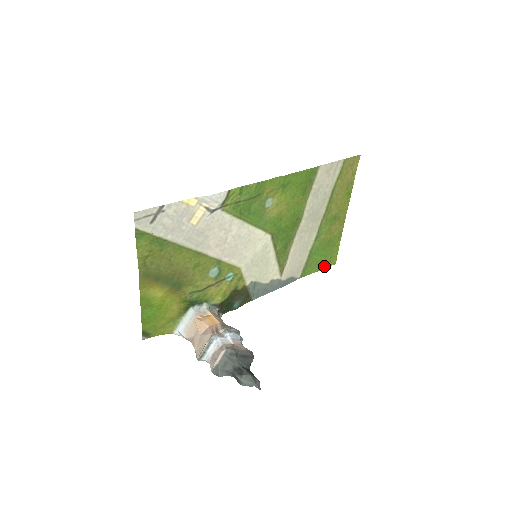
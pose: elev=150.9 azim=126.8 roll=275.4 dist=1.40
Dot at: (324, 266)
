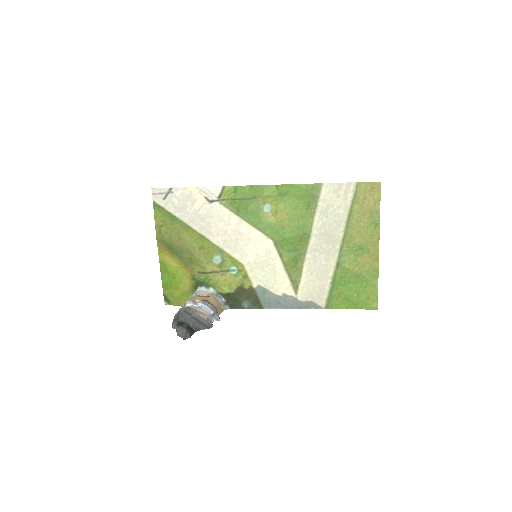
Dot at: (359, 306)
